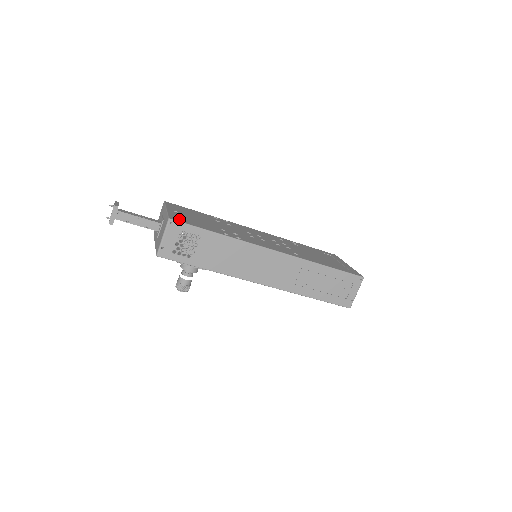
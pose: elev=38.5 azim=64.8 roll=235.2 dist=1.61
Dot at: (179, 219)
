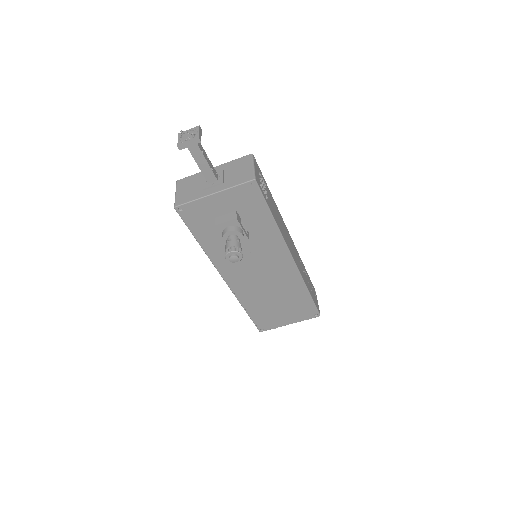
Dot at: occluded
